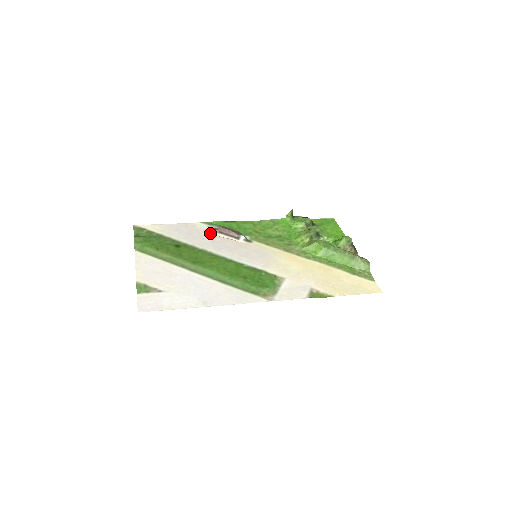
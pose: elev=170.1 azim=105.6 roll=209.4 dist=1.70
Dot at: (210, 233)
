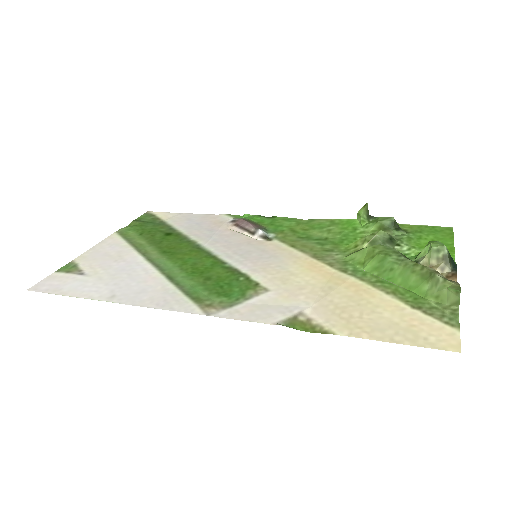
Dot at: (224, 225)
